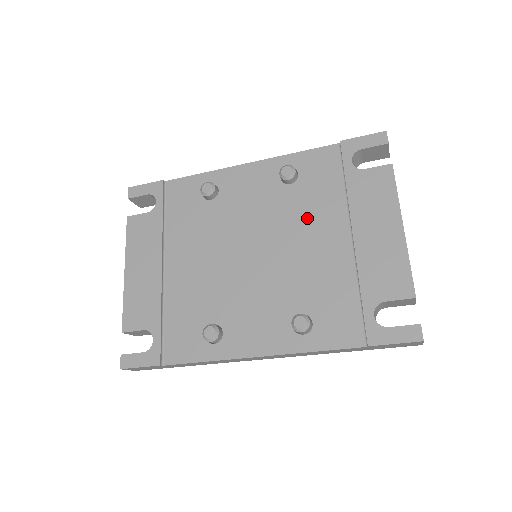
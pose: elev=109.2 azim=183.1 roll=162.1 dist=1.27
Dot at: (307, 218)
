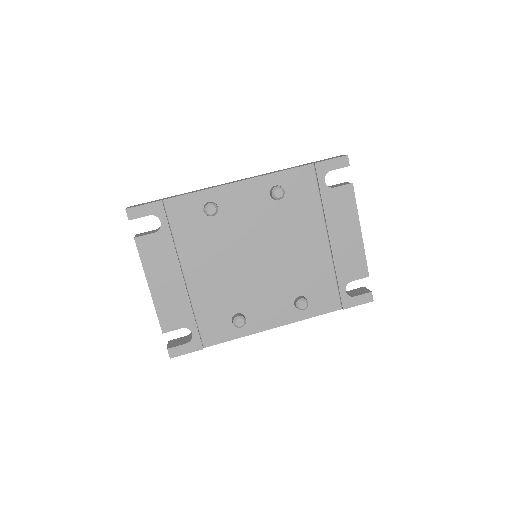
Dot at: (295, 227)
